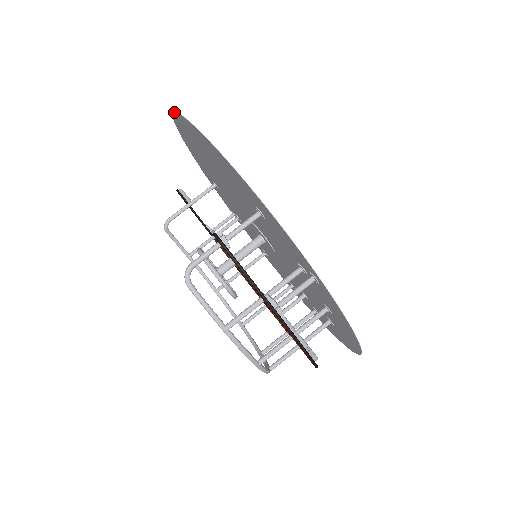
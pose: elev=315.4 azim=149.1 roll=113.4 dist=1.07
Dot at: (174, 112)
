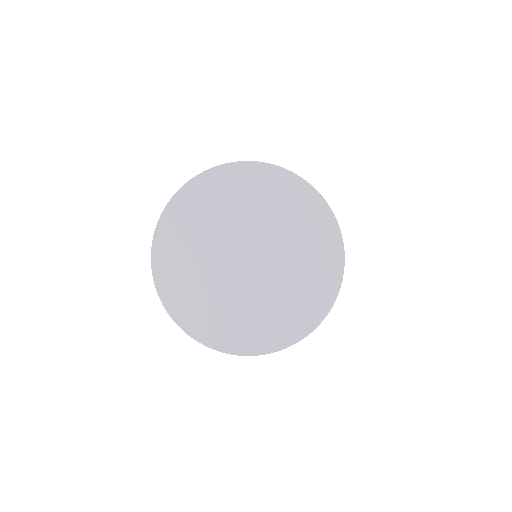
Dot at: (156, 288)
